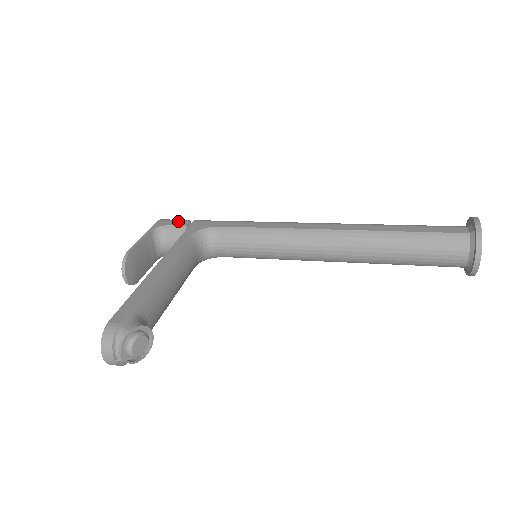
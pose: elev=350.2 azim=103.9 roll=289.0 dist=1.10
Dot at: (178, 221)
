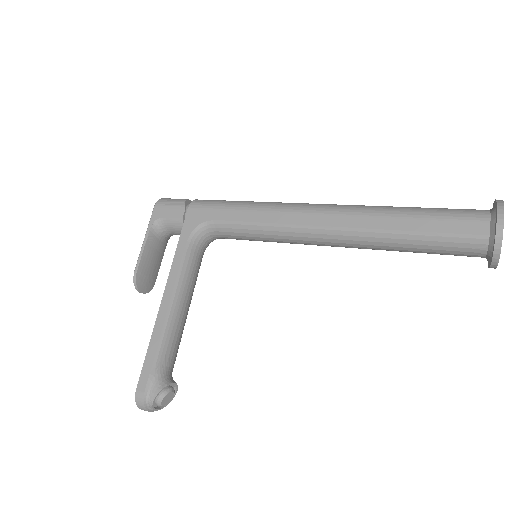
Dot at: (173, 208)
